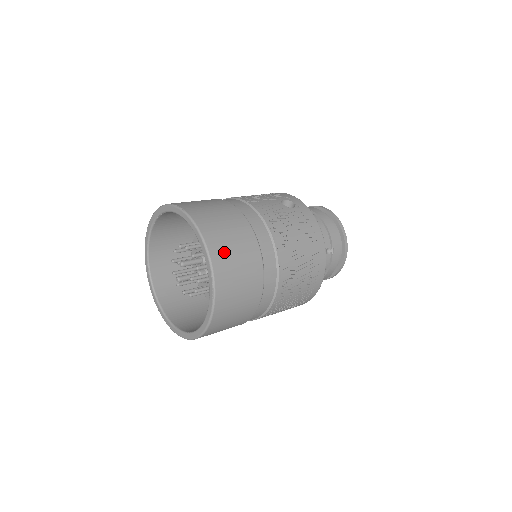
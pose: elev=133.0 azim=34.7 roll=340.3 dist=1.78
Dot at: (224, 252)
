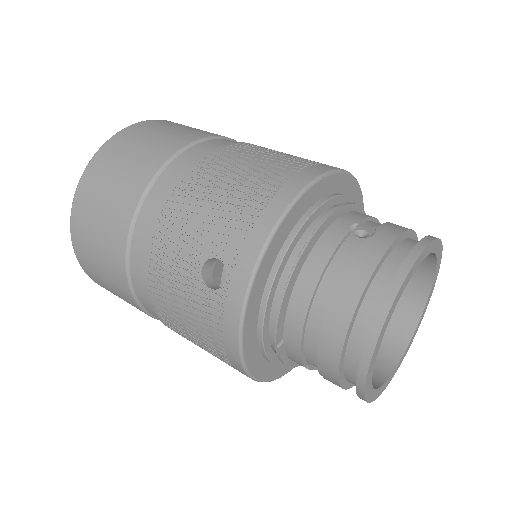
Dot at: (93, 271)
